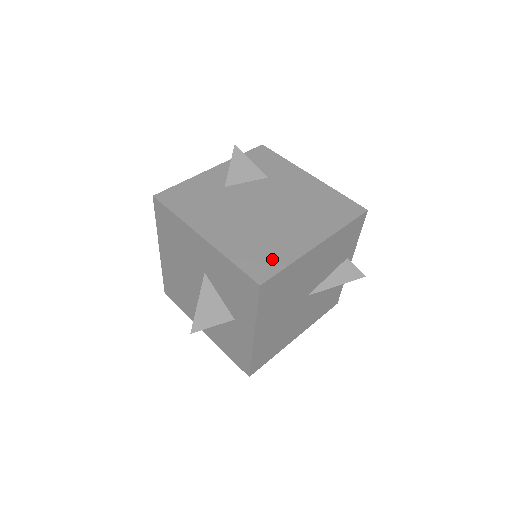
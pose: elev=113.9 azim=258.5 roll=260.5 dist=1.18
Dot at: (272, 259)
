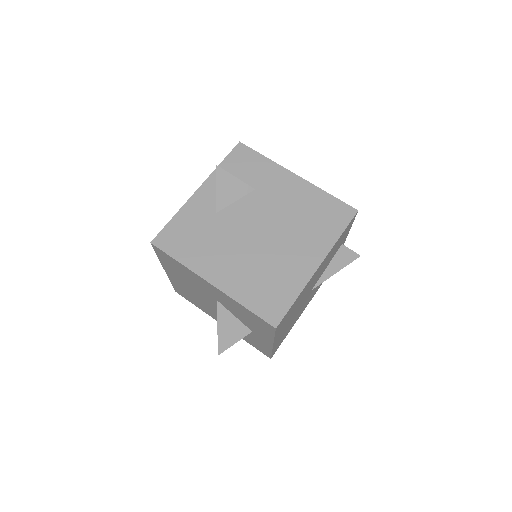
Dot at: (280, 295)
